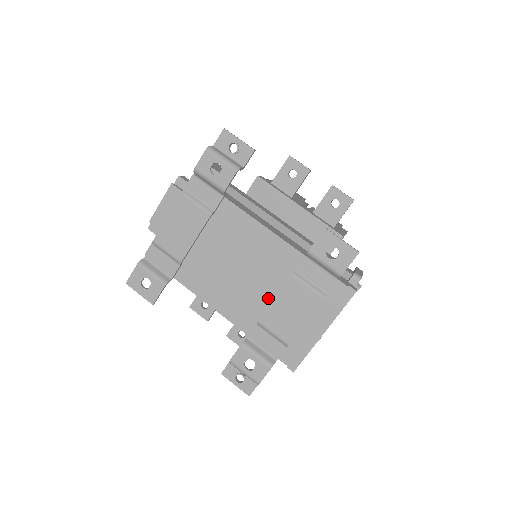
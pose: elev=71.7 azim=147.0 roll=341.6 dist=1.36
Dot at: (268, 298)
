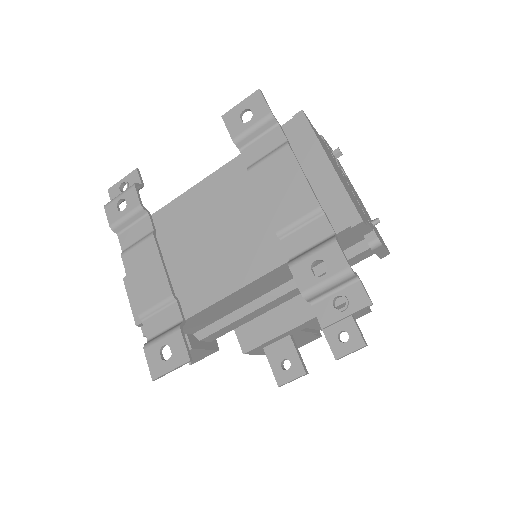
Dot at: (261, 214)
